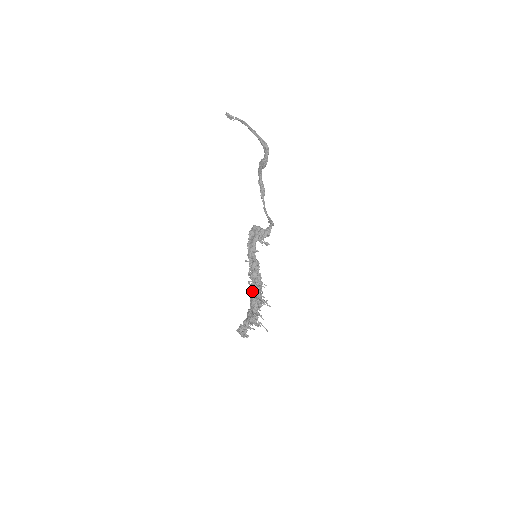
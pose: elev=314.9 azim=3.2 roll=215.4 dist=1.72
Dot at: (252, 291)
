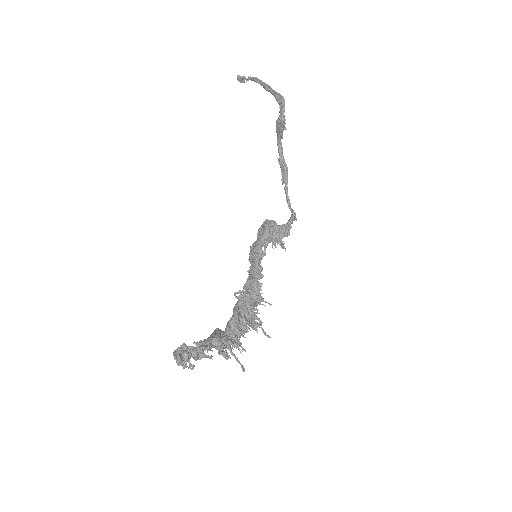
Dot at: (235, 305)
